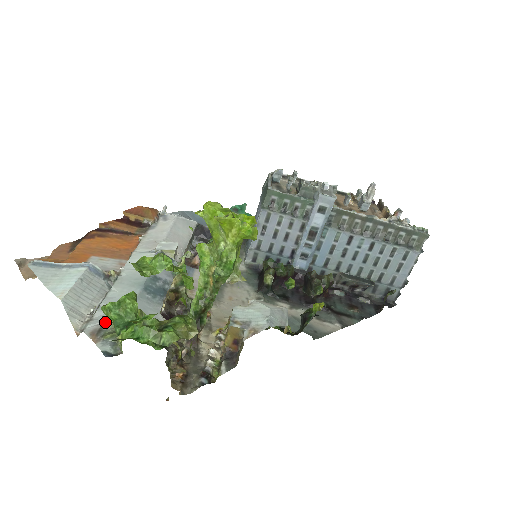
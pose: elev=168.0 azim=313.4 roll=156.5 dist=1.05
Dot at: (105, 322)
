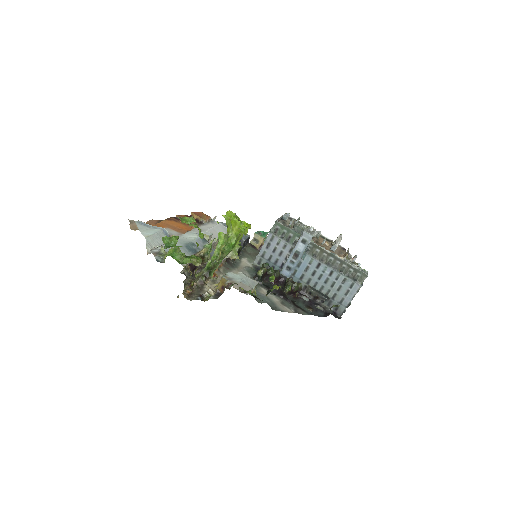
Dot at: (162, 250)
